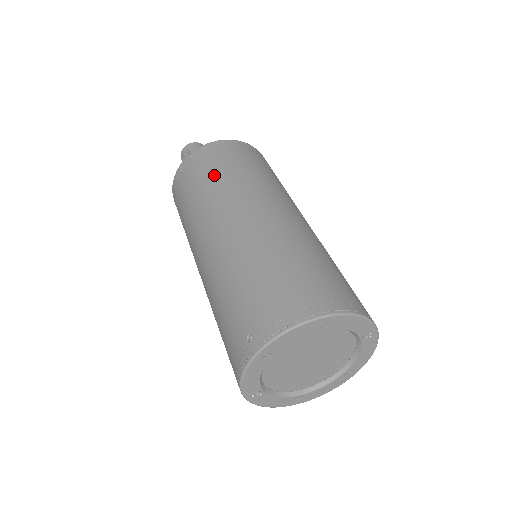
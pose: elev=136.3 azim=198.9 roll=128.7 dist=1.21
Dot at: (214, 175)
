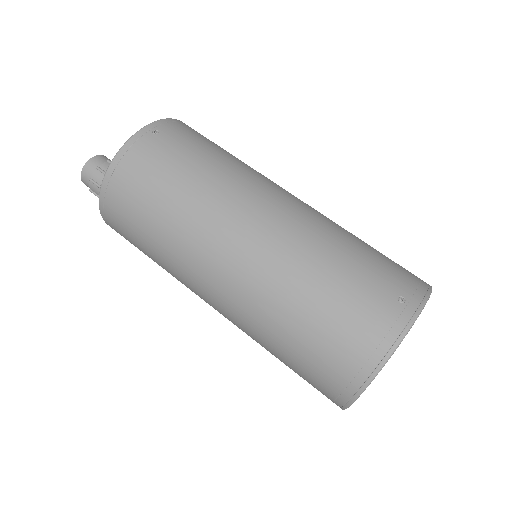
Dot at: (148, 249)
